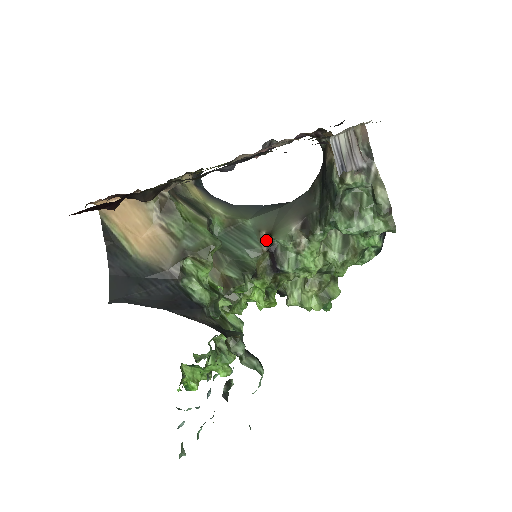
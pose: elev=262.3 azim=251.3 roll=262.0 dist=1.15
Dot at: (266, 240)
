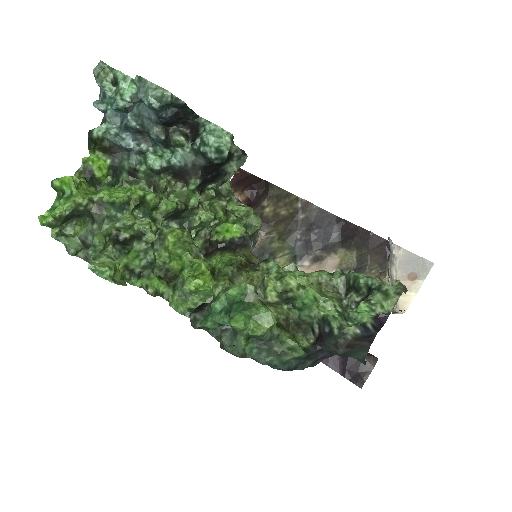
Dot at: occluded
